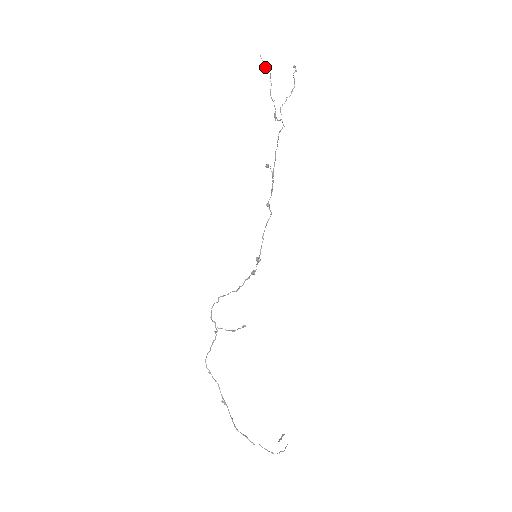
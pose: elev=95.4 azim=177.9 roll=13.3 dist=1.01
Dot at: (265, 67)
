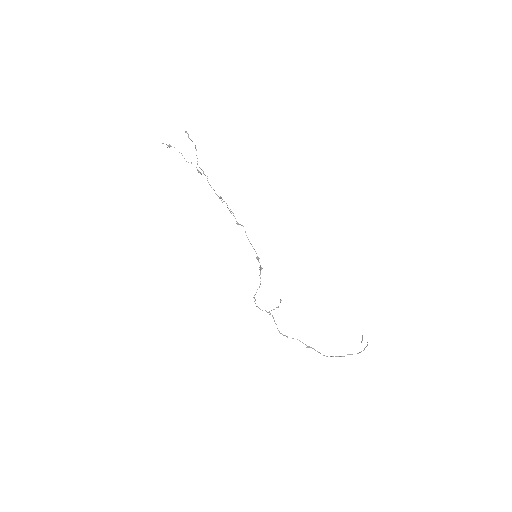
Dot at: occluded
